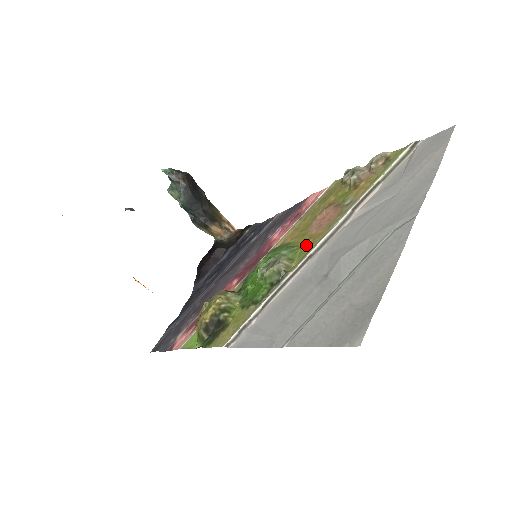
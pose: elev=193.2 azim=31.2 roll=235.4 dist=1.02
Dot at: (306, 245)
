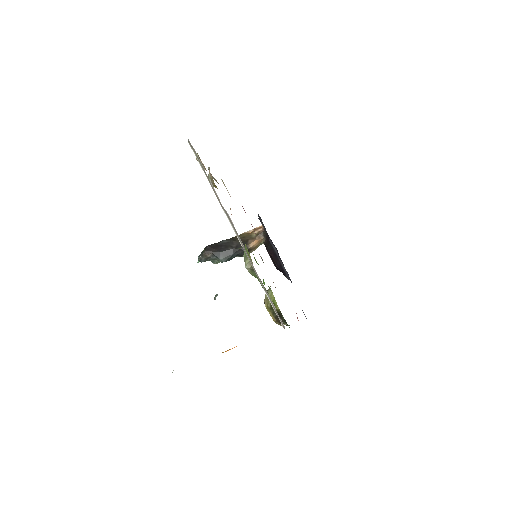
Dot at: occluded
